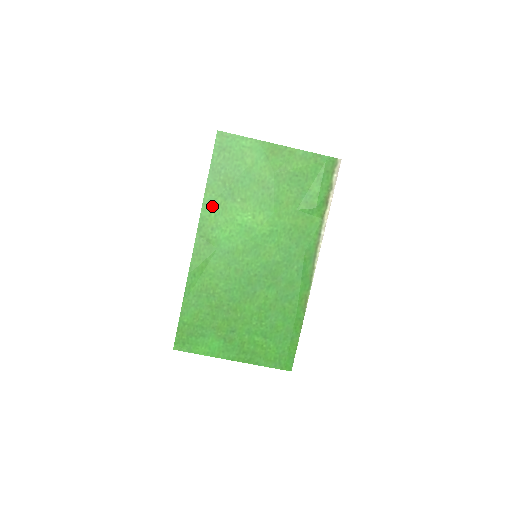
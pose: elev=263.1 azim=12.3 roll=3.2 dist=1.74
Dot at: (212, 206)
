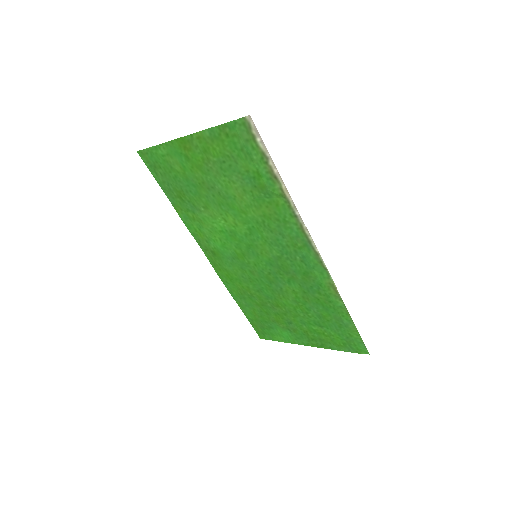
Dot at: (191, 222)
